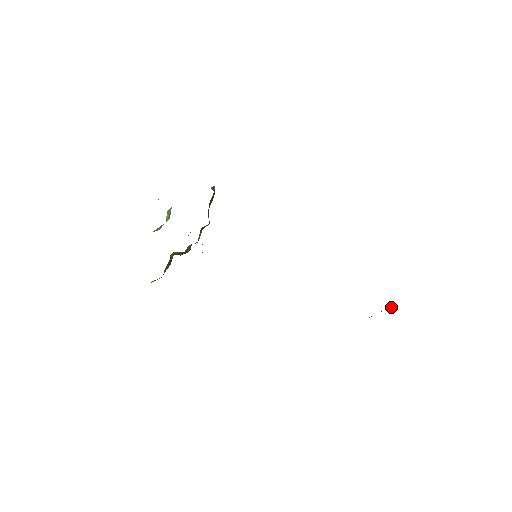
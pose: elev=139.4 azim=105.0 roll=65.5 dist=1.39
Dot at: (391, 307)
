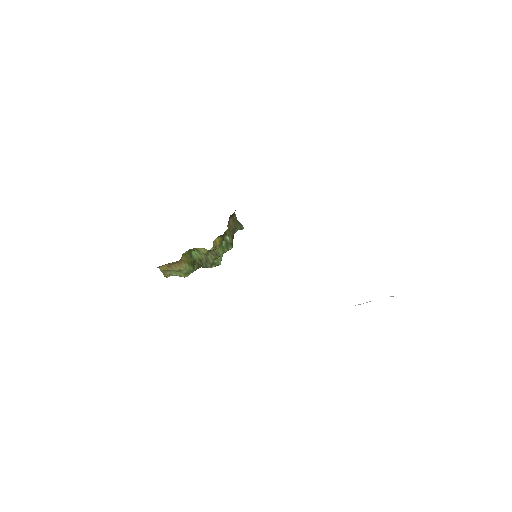
Dot at: occluded
